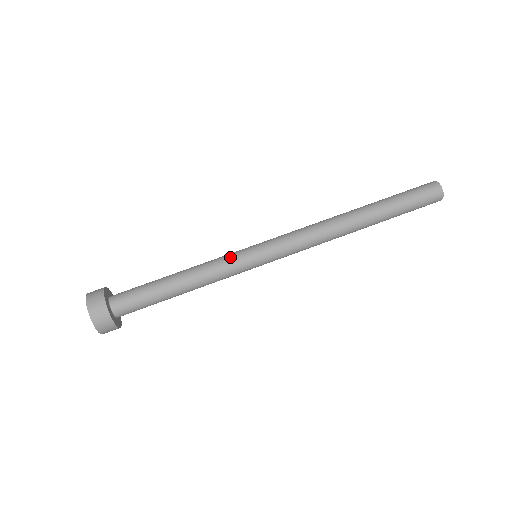
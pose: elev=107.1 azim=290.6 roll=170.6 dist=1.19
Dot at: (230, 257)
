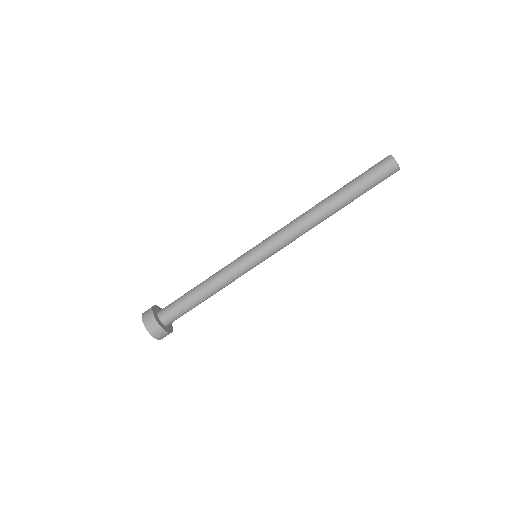
Dot at: (235, 261)
